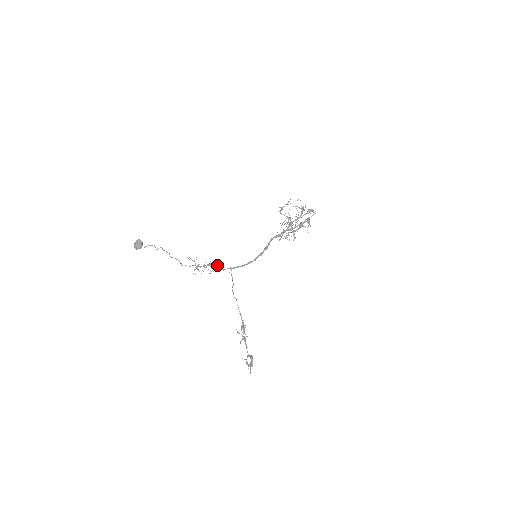
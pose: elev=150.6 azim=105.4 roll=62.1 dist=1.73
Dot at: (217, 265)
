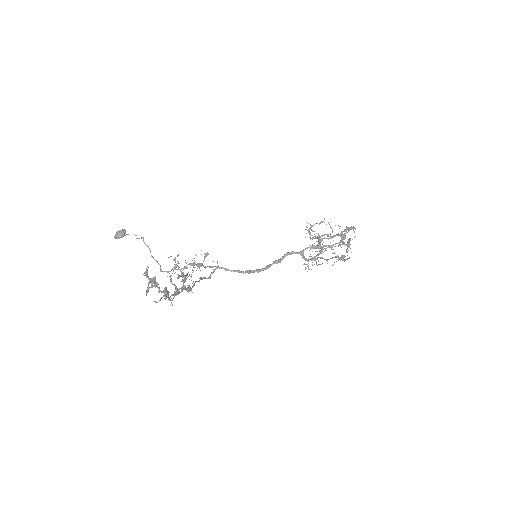
Dot at: (201, 263)
